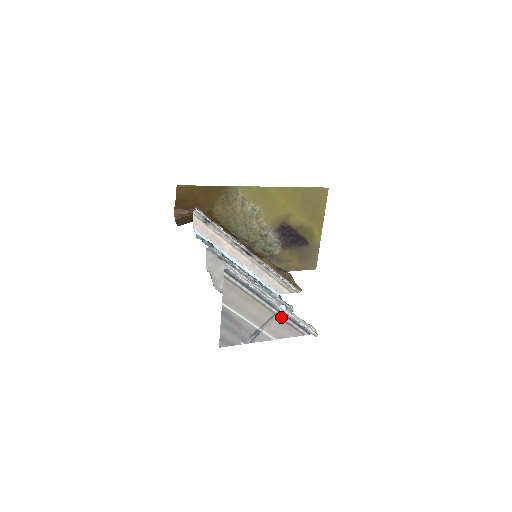
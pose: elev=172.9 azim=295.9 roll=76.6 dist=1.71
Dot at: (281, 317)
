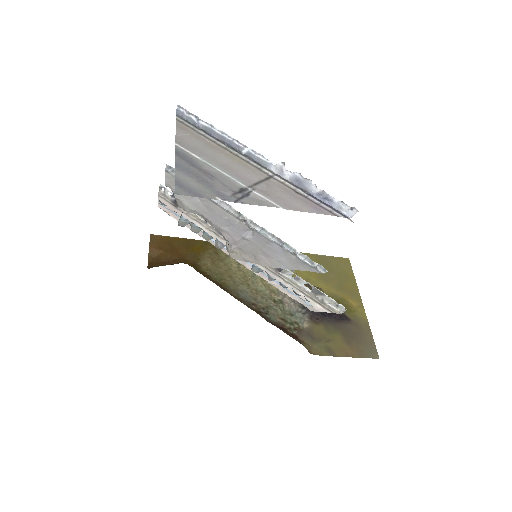
Dot at: (282, 183)
